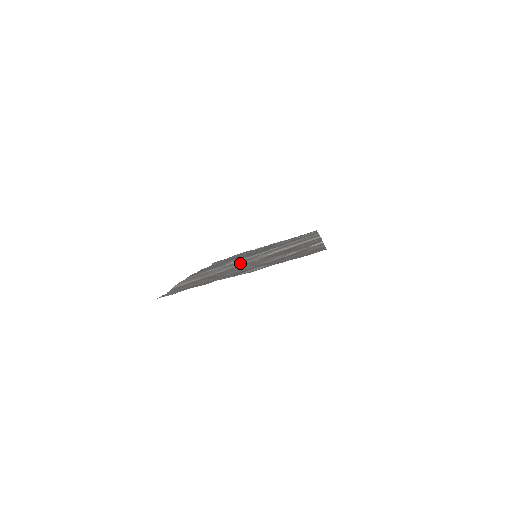
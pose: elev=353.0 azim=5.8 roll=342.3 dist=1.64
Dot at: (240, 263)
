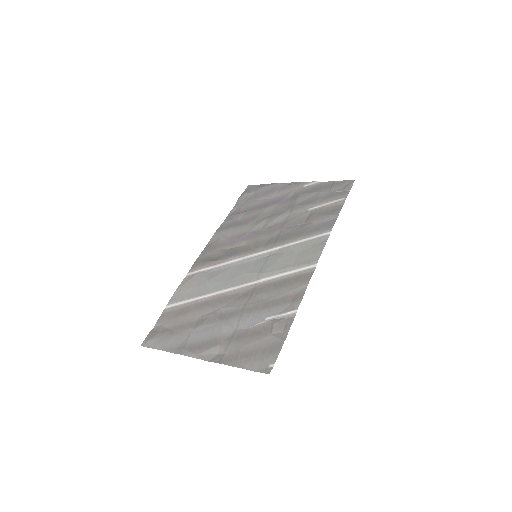
Dot at: (229, 285)
